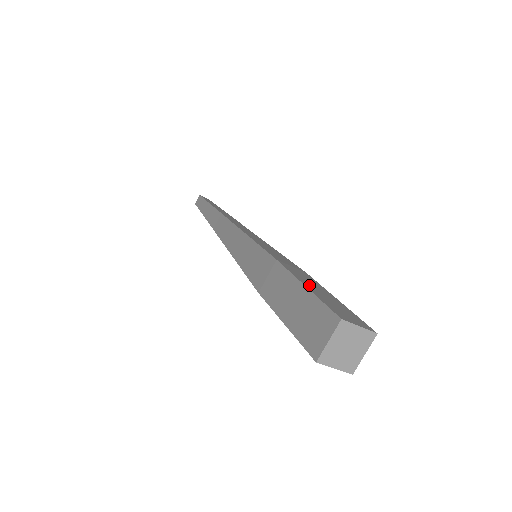
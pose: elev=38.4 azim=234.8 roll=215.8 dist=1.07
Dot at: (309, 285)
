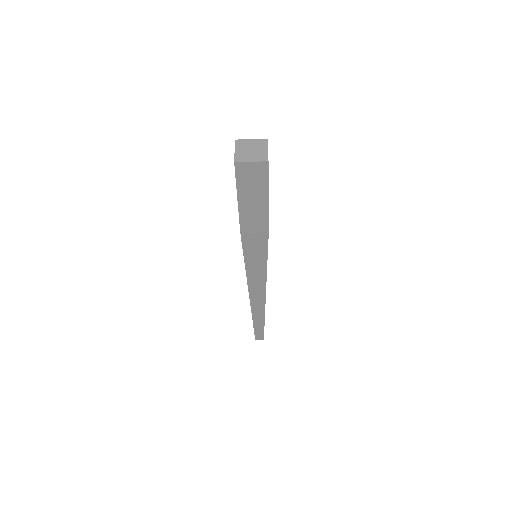
Dot at: occluded
